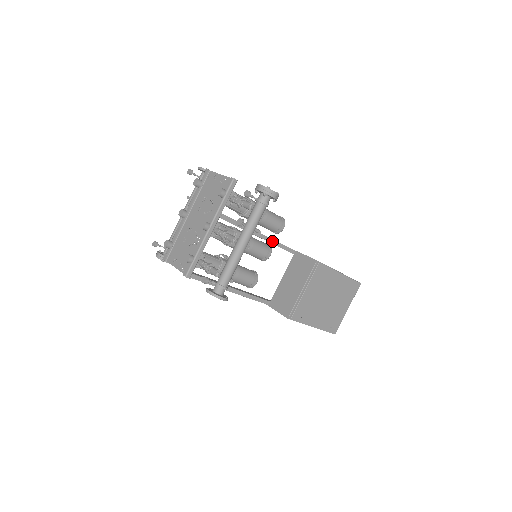
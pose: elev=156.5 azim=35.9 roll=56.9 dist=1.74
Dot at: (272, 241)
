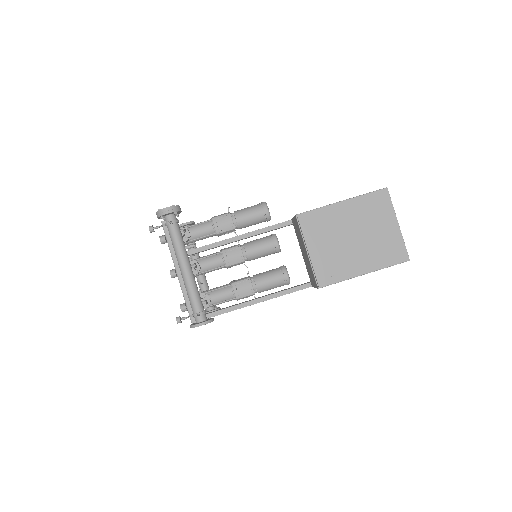
Dot at: (255, 233)
